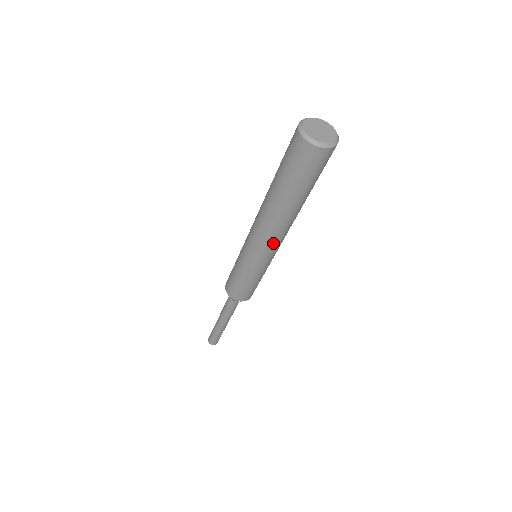
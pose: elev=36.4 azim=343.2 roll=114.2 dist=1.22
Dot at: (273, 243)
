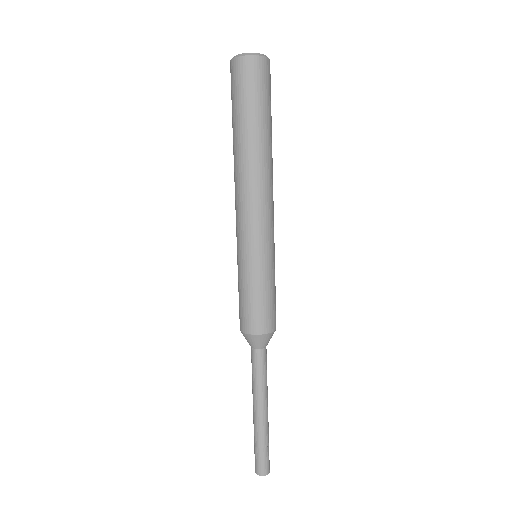
Dot at: (267, 205)
